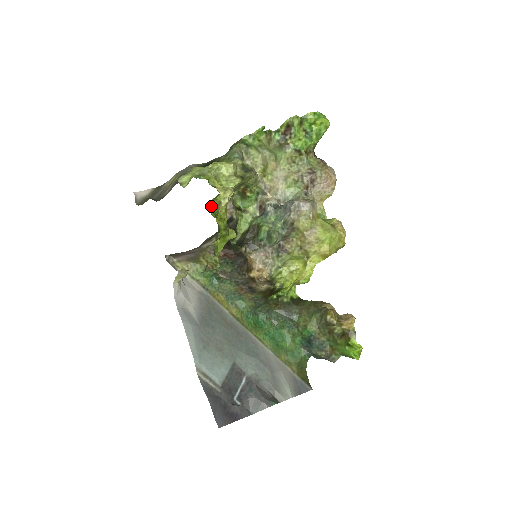
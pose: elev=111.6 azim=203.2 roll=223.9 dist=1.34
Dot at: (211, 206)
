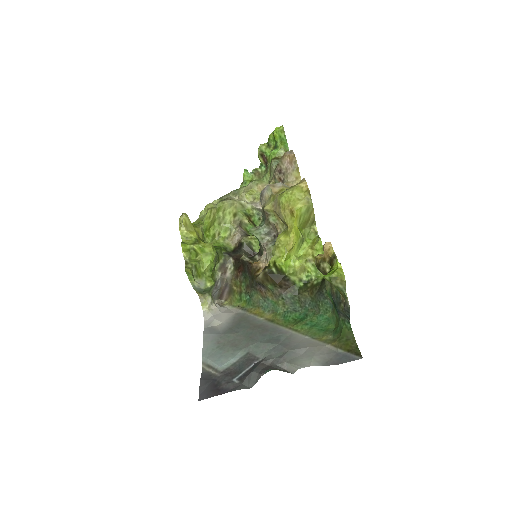
Dot at: (215, 243)
